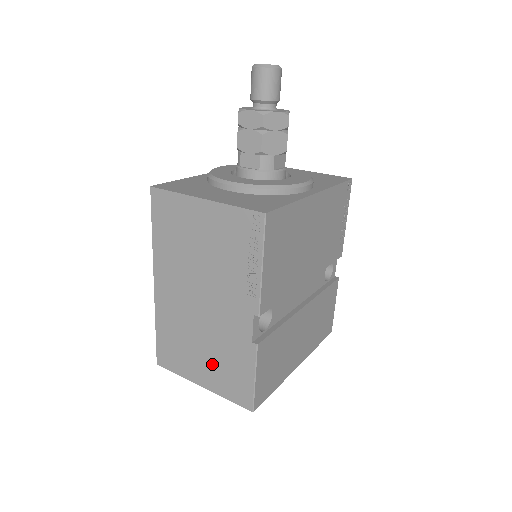
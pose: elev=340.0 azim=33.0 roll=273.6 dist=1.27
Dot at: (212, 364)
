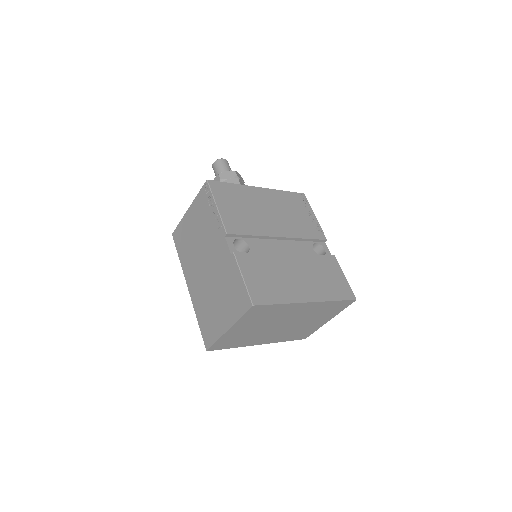
Dot at: (225, 302)
